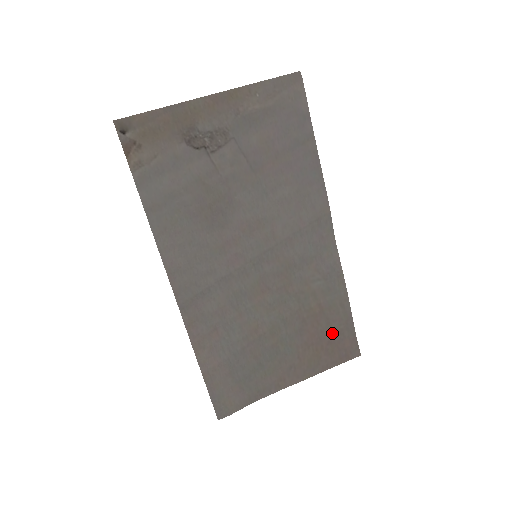
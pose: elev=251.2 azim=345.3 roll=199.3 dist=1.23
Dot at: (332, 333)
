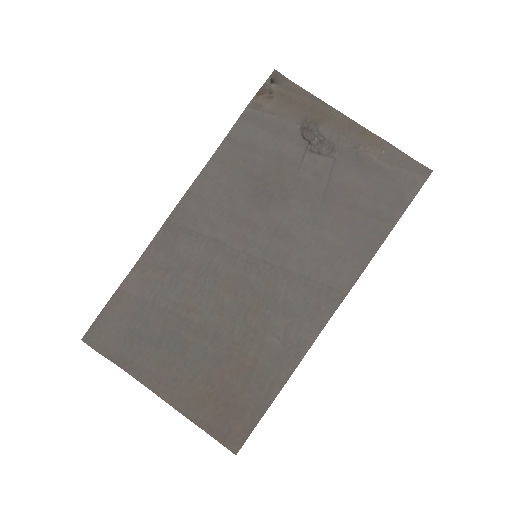
Dot at: (238, 400)
